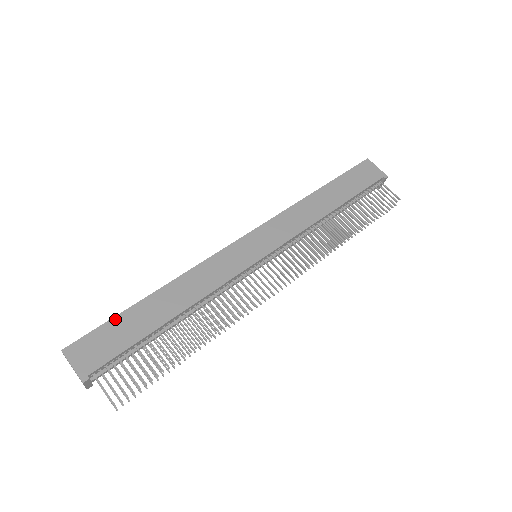
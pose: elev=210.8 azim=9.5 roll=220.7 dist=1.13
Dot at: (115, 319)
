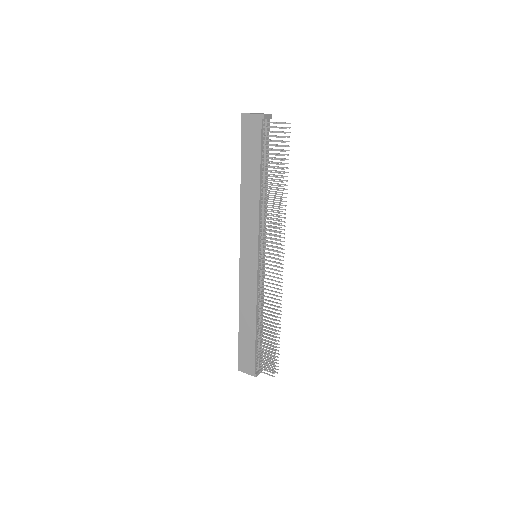
Dot at: (239, 344)
